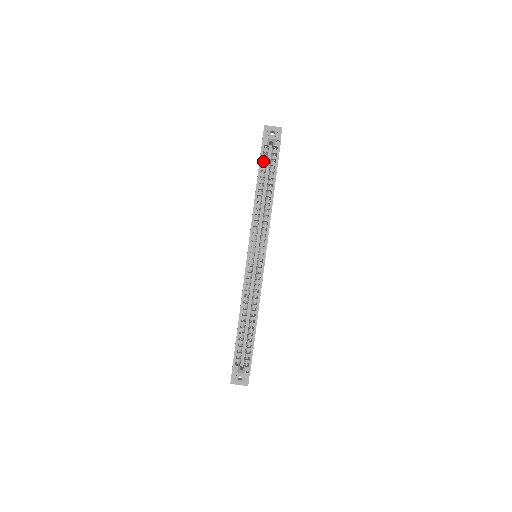
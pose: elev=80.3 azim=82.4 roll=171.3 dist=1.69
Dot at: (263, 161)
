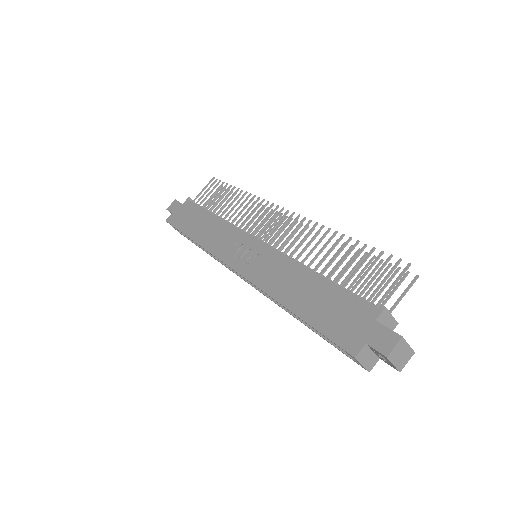
Dot at: (327, 334)
